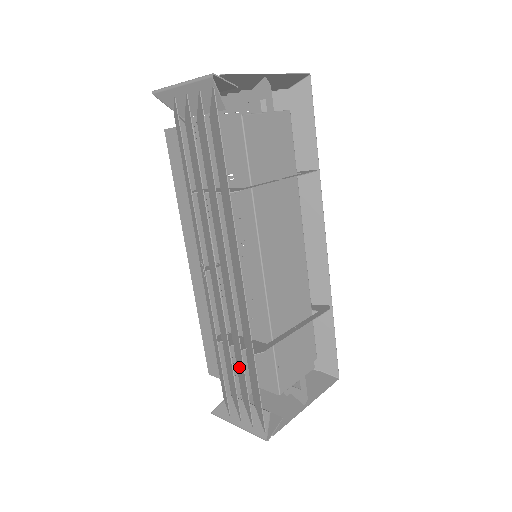
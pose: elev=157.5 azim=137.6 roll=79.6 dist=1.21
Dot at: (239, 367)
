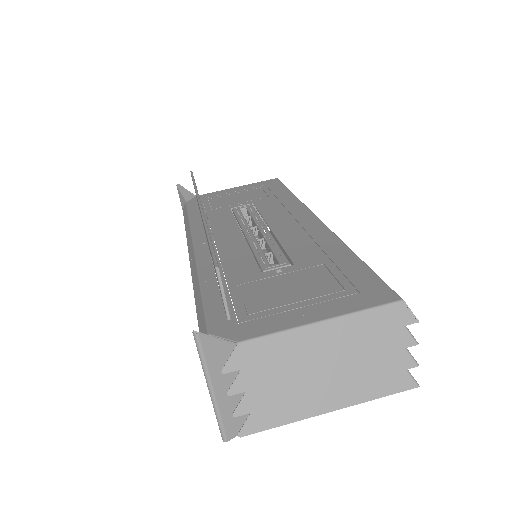
Dot at: occluded
